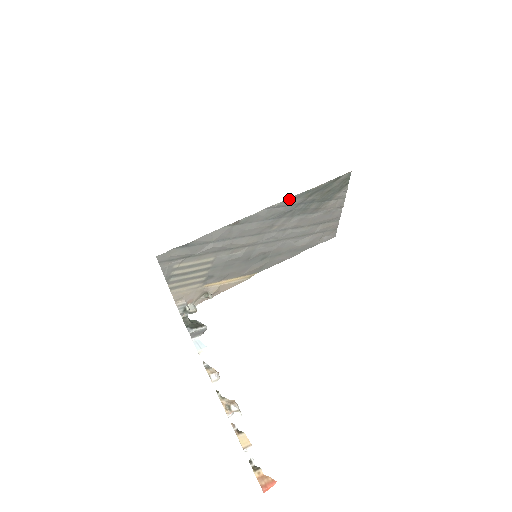
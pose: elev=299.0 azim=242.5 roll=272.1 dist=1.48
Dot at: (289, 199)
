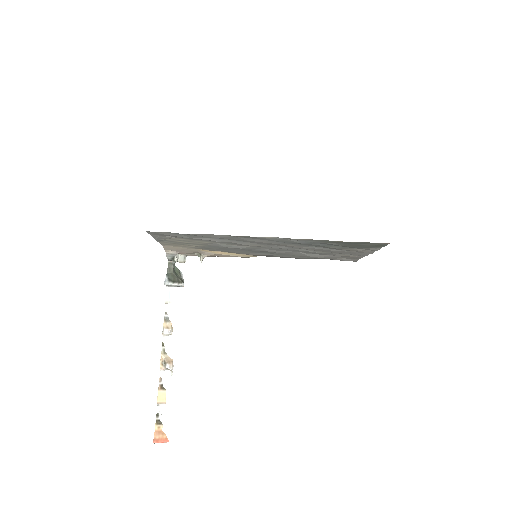
Dot at: (306, 239)
